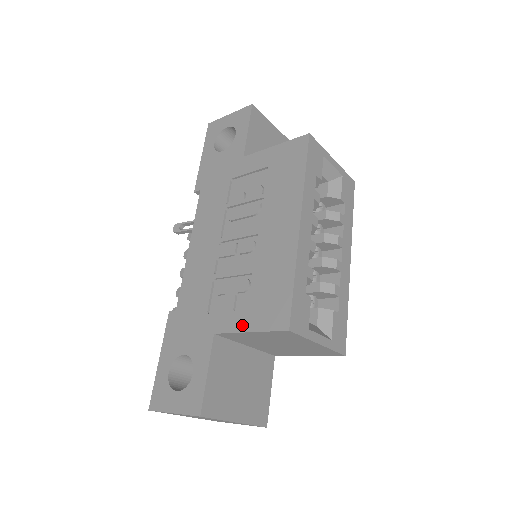
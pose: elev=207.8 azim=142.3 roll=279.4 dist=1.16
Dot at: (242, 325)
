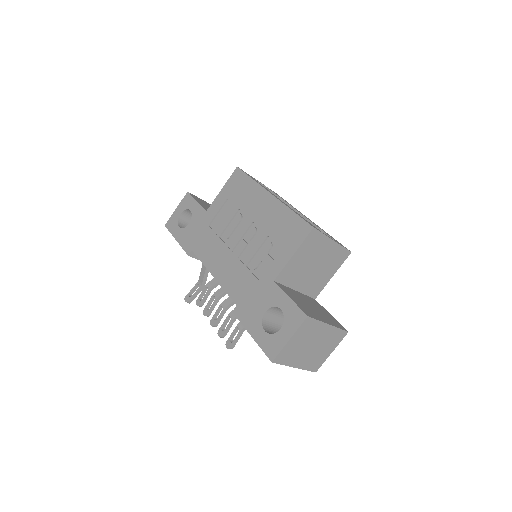
Dot at: (286, 257)
